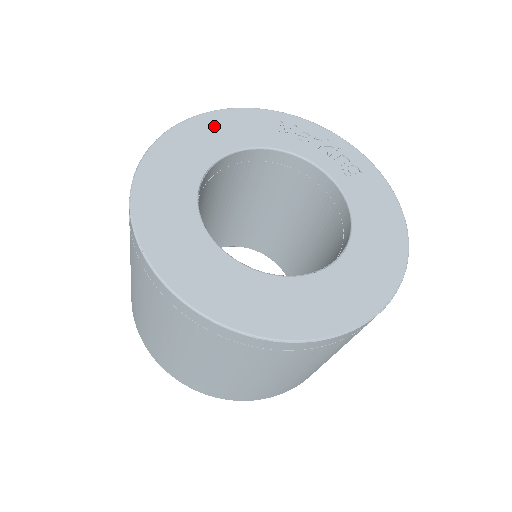
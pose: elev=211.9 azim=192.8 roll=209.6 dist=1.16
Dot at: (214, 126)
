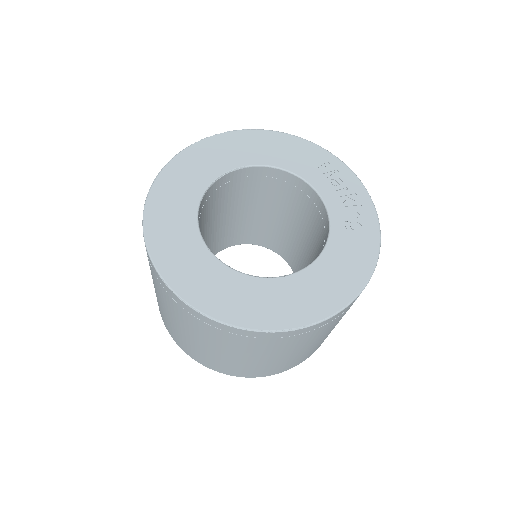
Dot at: (271, 142)
